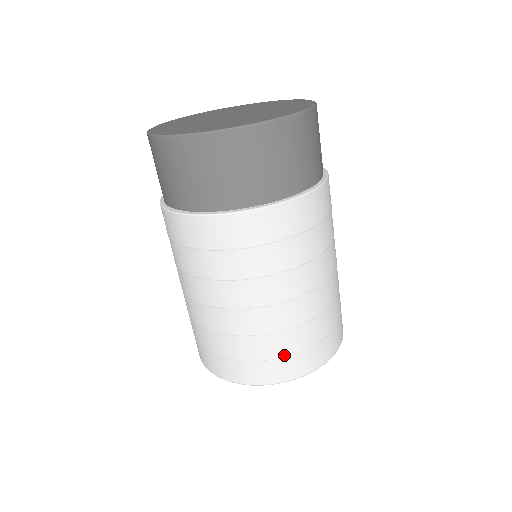
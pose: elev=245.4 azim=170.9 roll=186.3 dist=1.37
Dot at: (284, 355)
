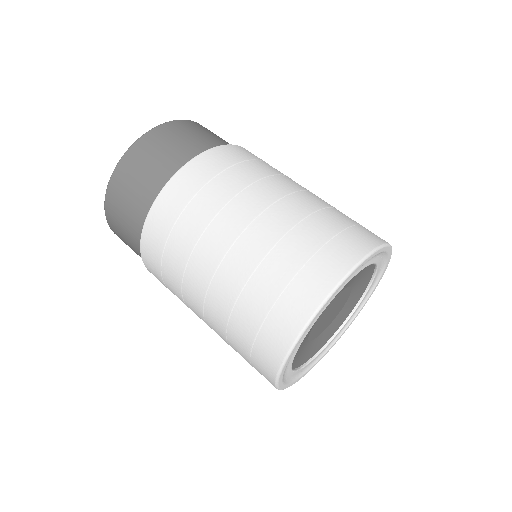
Dot at: (340, 230)
